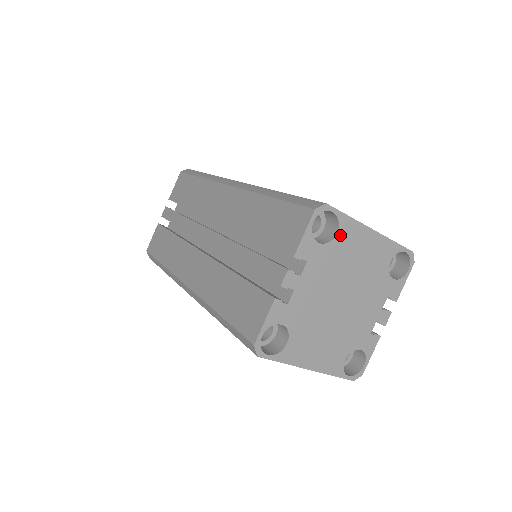
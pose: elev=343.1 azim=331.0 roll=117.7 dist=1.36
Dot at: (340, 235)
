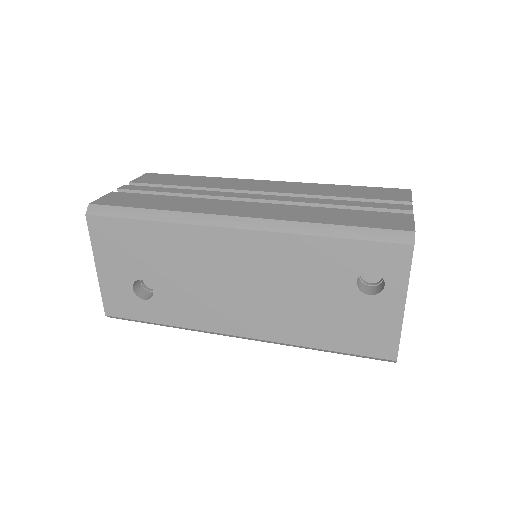
Dot at: occluded
